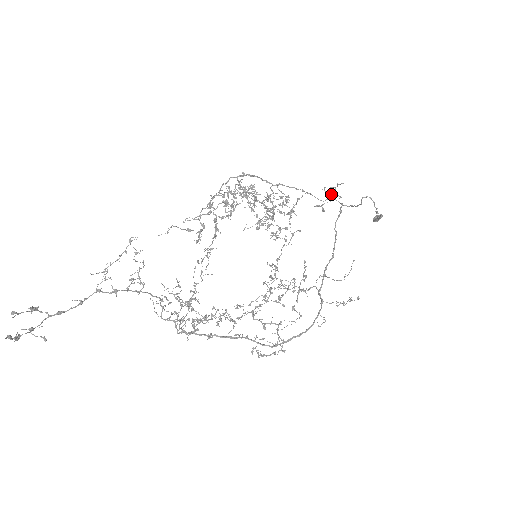
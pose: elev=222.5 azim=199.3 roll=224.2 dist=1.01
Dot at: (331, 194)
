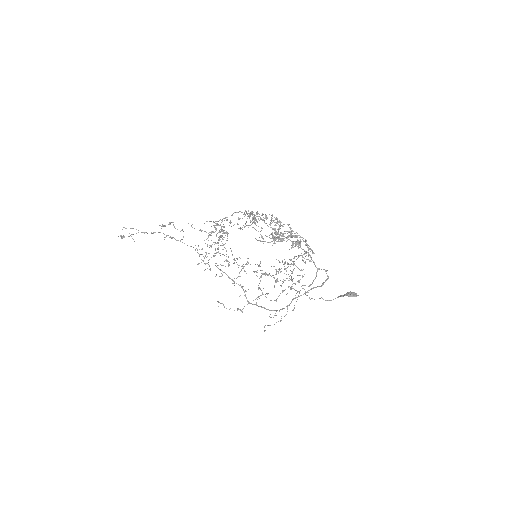
Dot at: occluded
